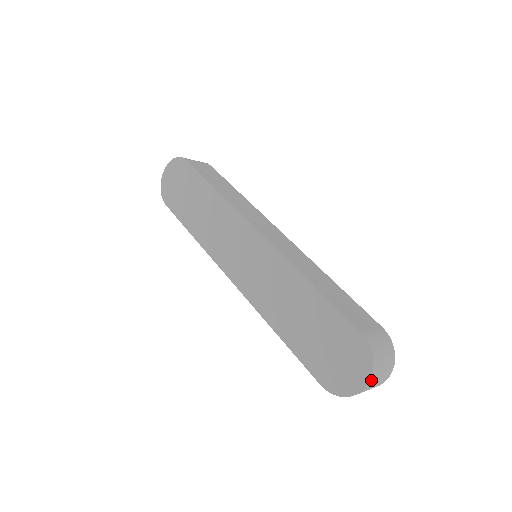
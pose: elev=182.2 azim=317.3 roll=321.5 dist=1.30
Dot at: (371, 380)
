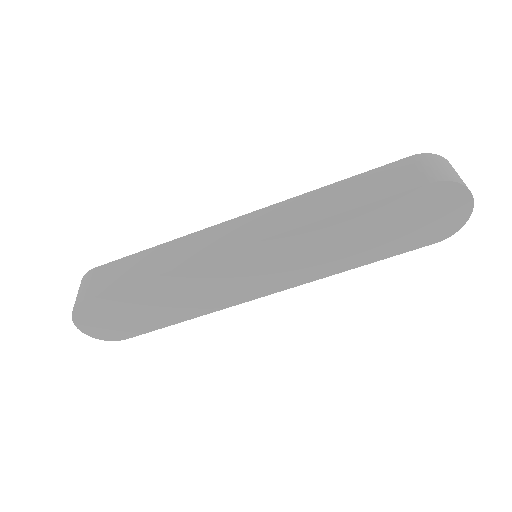
Dot at: (471, 194)
